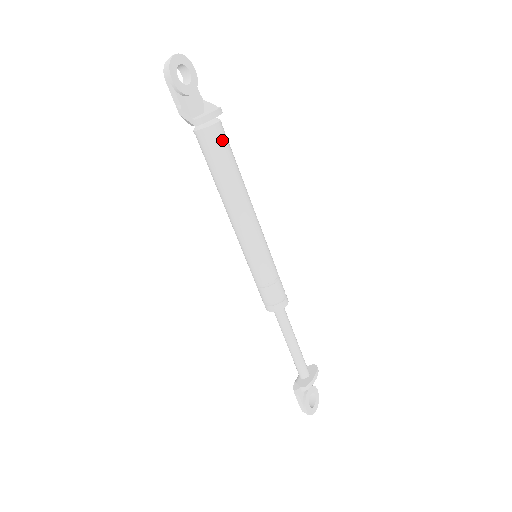
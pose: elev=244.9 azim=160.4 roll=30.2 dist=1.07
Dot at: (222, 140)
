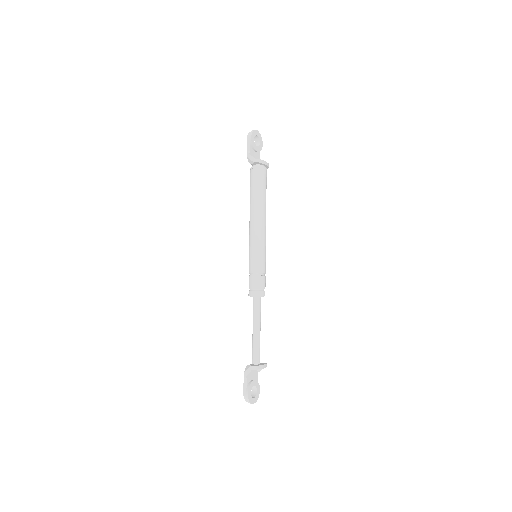
Dot at: (264, 177)
